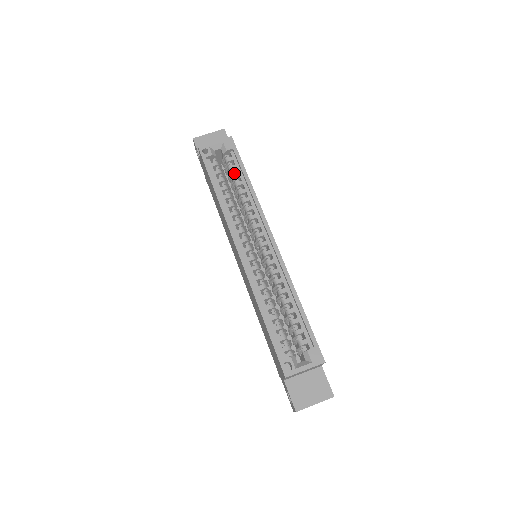
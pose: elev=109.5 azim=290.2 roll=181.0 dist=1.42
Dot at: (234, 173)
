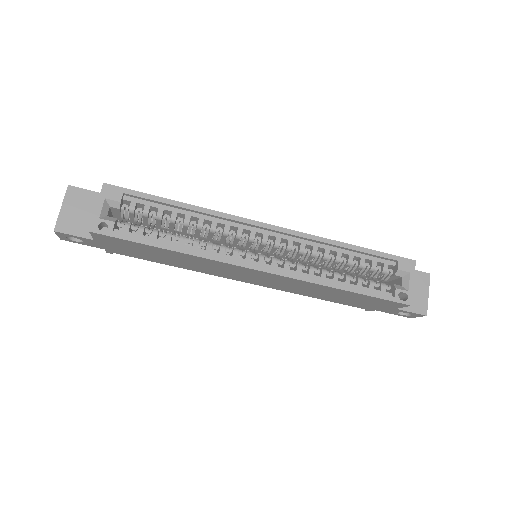
Dot at: (155, 214)
